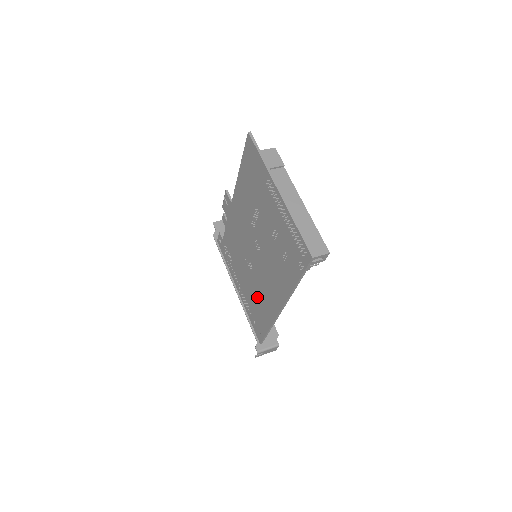
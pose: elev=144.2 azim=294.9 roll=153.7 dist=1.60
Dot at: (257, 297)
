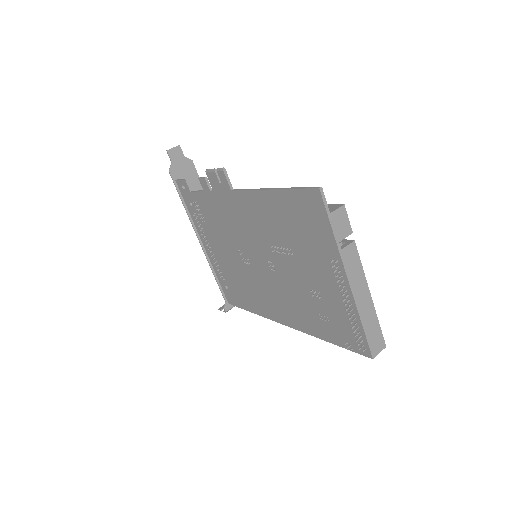
Dot at: (244, 283)
